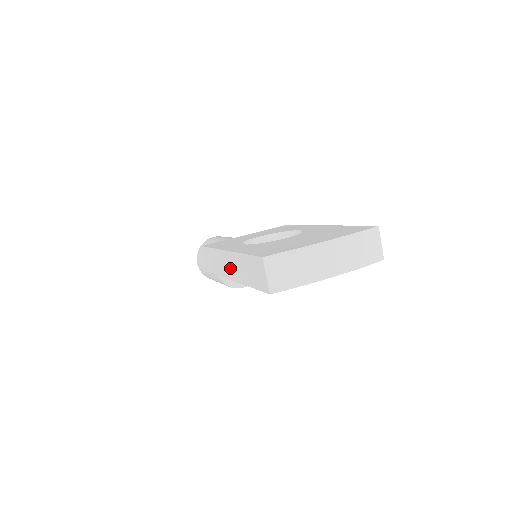
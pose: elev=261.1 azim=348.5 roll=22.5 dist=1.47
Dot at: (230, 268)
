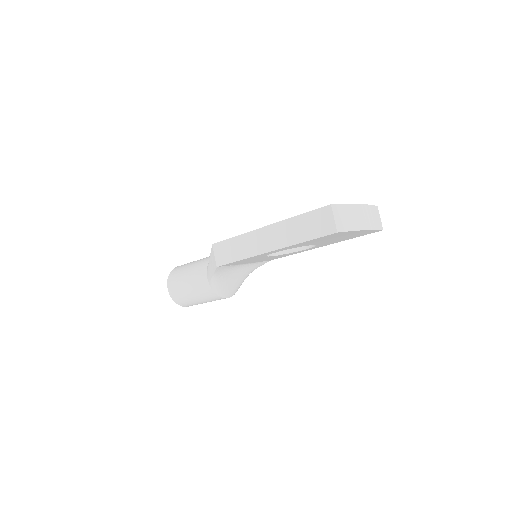
Dot at: (270, 240)
